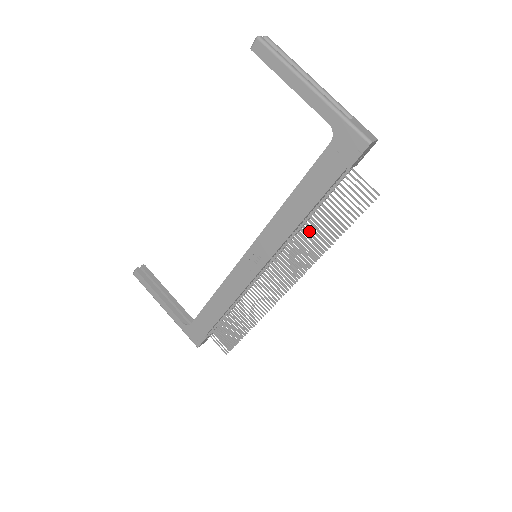
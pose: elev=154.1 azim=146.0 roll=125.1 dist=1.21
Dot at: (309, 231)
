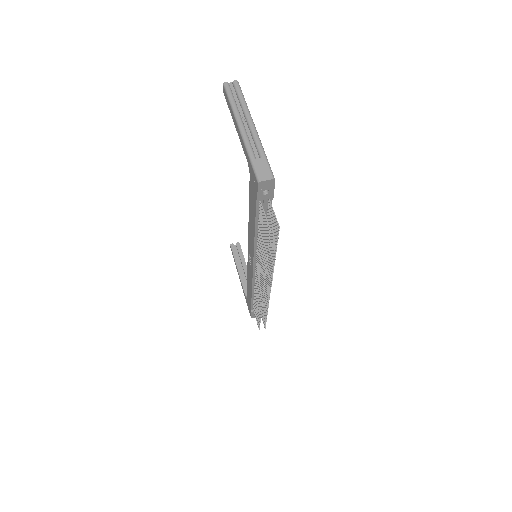
Dot at: occluded
